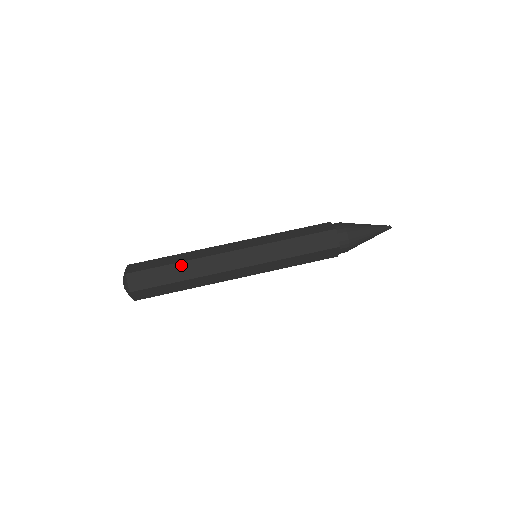
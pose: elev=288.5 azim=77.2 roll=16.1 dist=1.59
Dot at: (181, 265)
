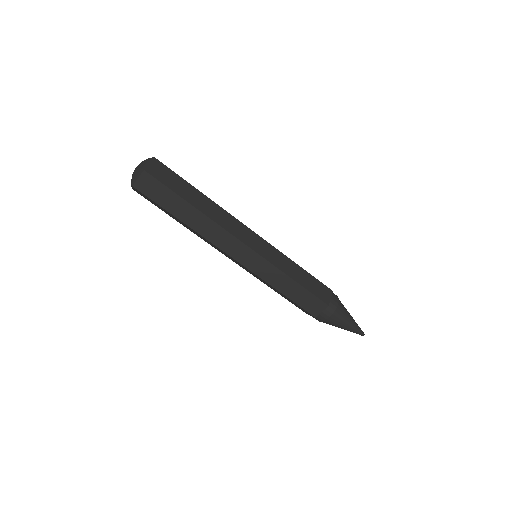
Dot at: (194, 211)
